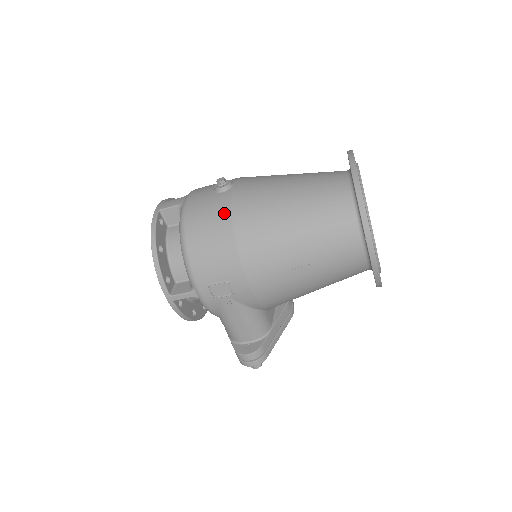
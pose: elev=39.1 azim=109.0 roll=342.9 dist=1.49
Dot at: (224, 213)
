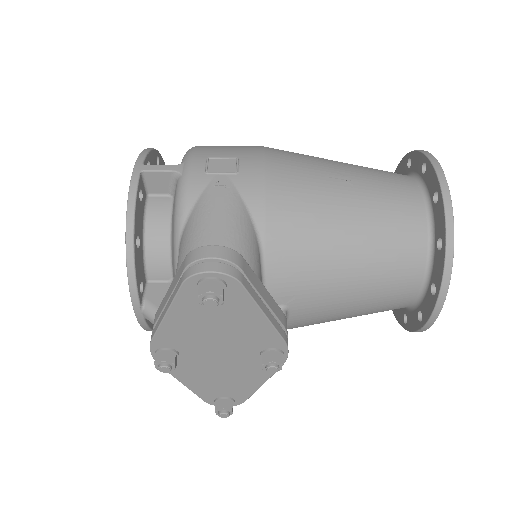
Dot at: occluded
